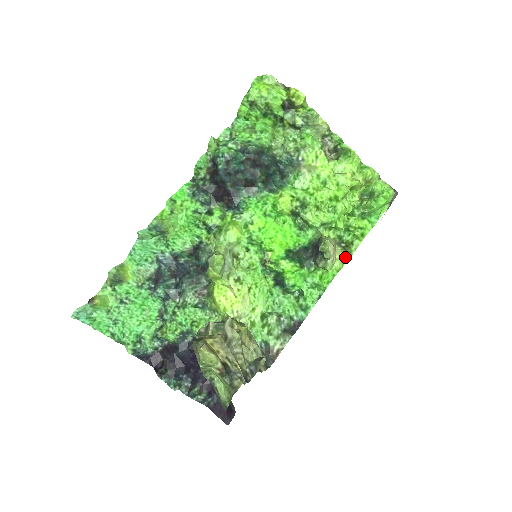
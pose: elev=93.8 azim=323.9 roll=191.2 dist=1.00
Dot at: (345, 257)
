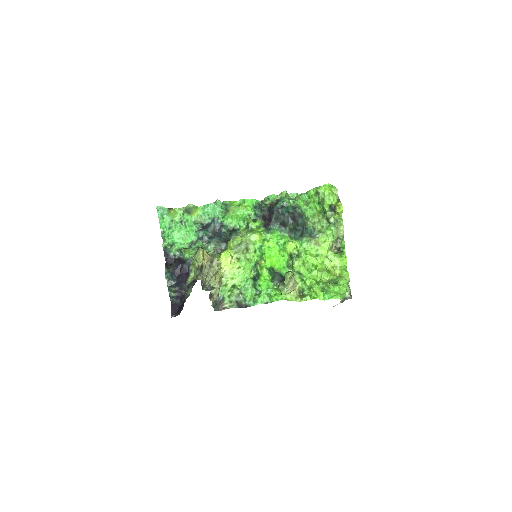
Dot at: (296, 298)
